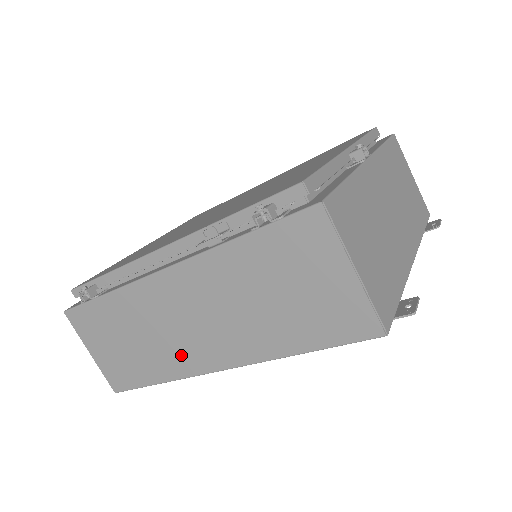
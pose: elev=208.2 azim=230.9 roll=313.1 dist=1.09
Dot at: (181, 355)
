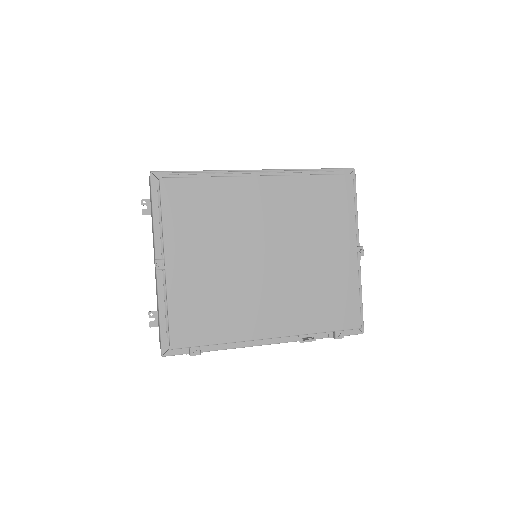
Dot at: occluded
